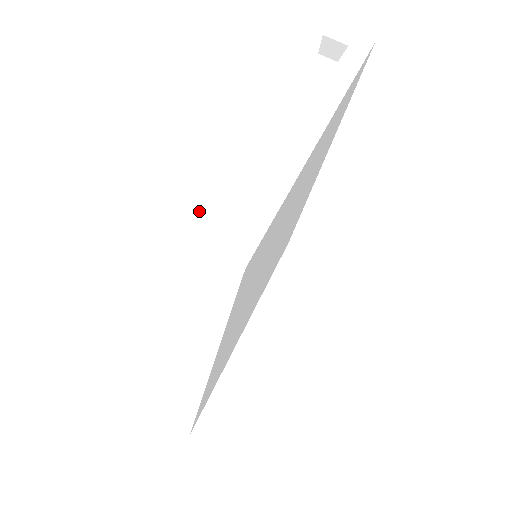
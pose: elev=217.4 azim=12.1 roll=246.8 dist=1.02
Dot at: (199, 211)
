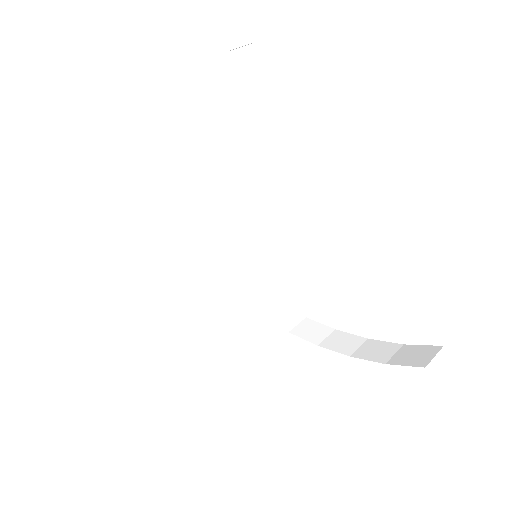
Dot at: (437, 373)
